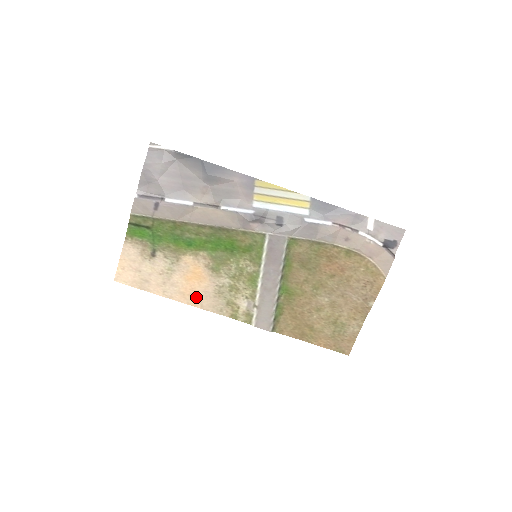
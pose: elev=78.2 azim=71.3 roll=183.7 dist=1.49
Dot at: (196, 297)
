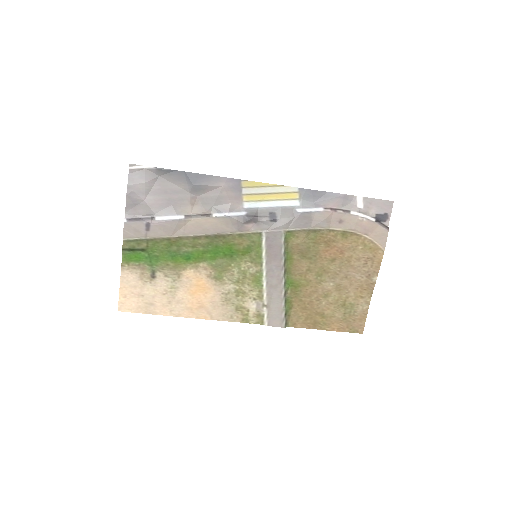
Dot at: (204, 309)
